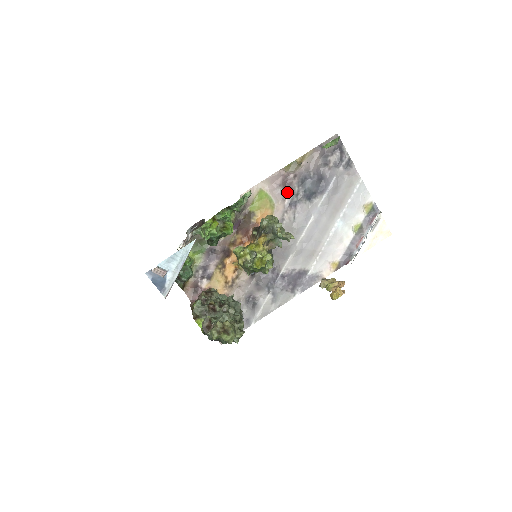
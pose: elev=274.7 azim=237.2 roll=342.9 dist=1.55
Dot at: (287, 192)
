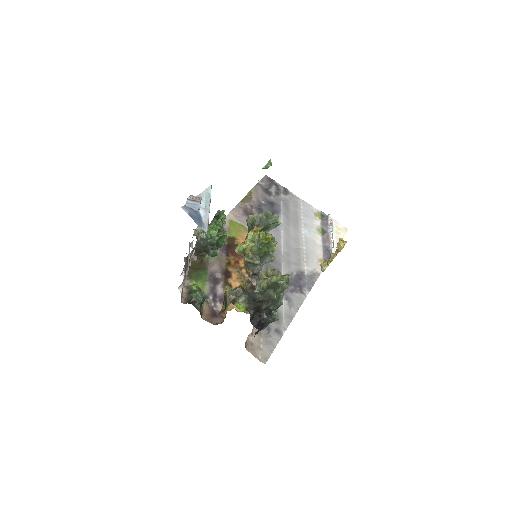
Dot at: occluded
